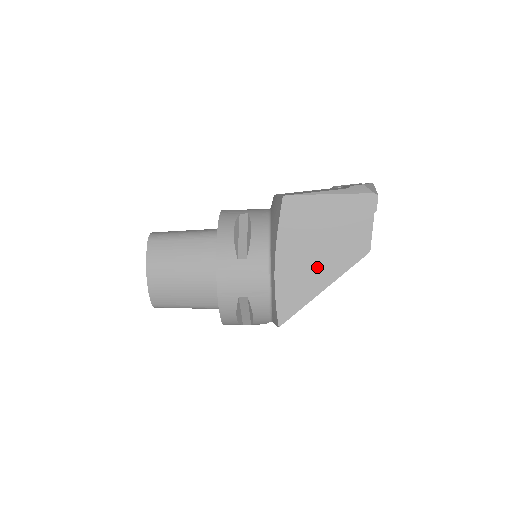
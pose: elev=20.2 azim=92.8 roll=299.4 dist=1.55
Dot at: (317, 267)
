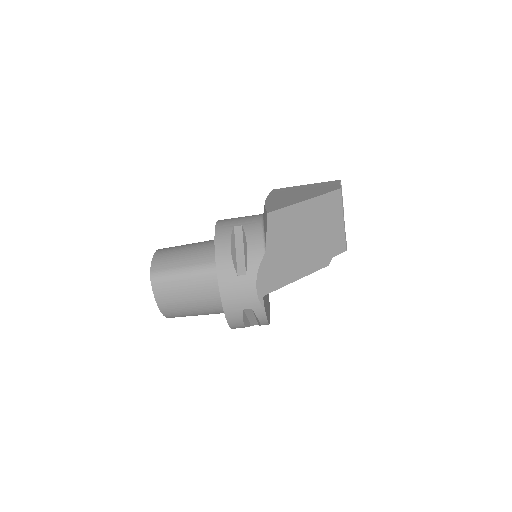
Dot at: (300, 197)
